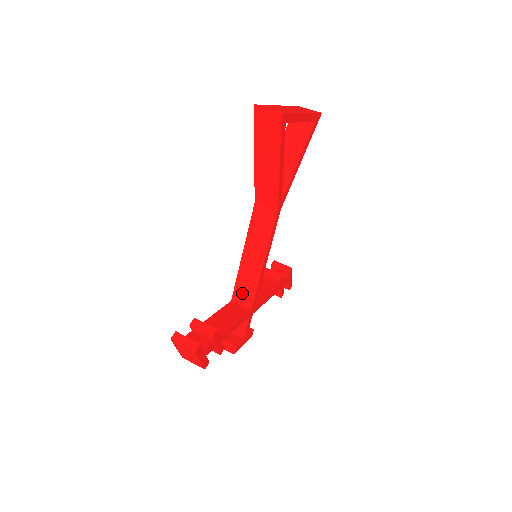
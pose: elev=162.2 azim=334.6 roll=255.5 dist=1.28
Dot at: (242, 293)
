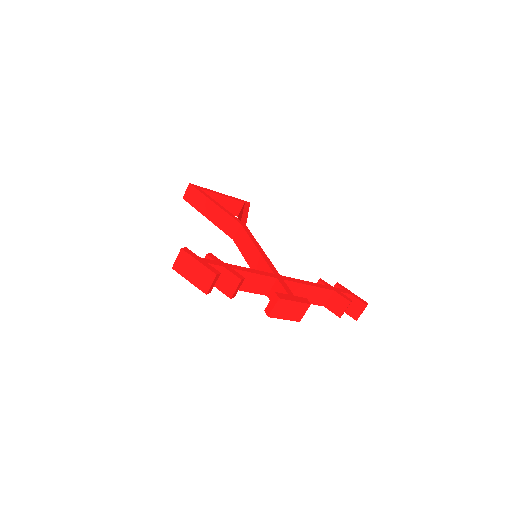
Dot at: occluded
